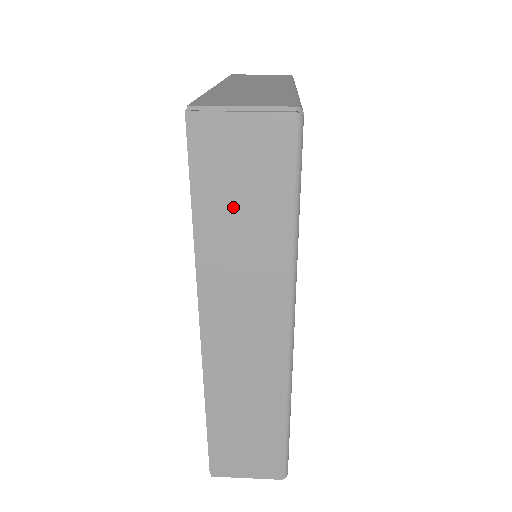
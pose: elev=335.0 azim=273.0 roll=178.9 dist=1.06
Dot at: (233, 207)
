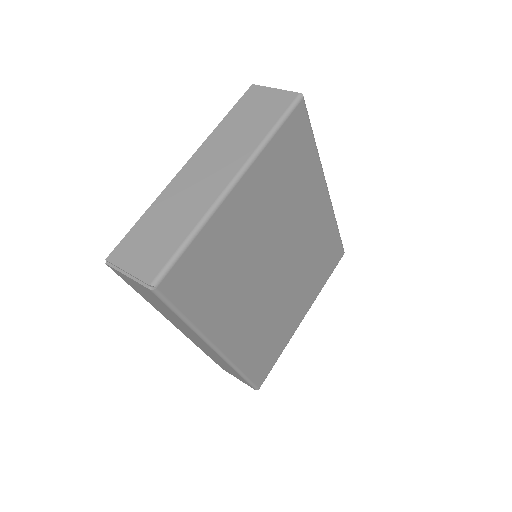
Dot at: (153, 301)
